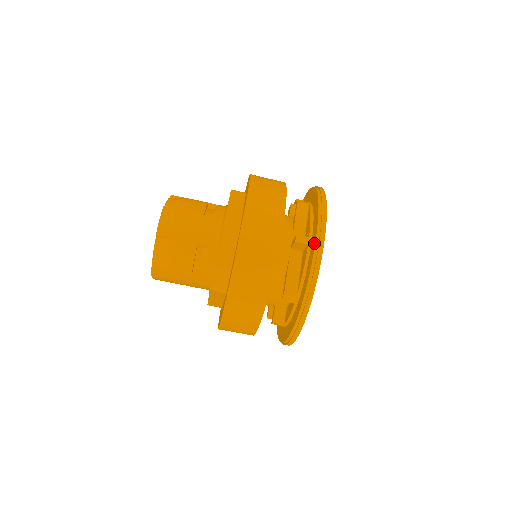
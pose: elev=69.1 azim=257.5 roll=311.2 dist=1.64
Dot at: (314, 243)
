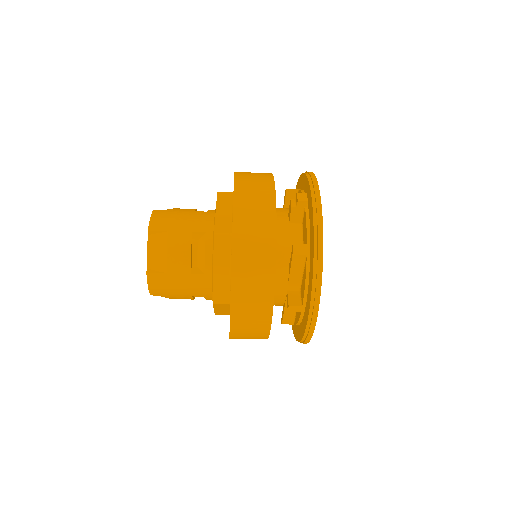
Dot at: (305, 325)
